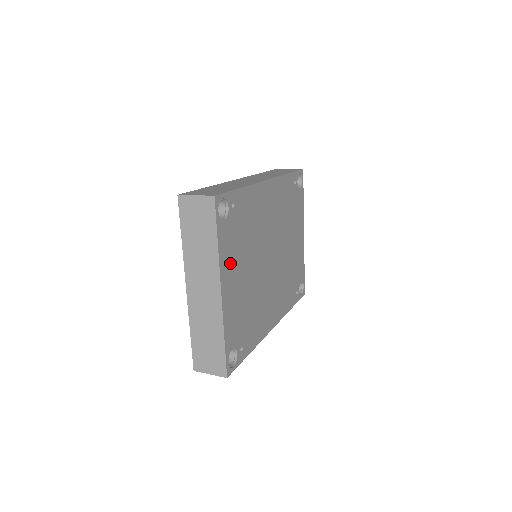
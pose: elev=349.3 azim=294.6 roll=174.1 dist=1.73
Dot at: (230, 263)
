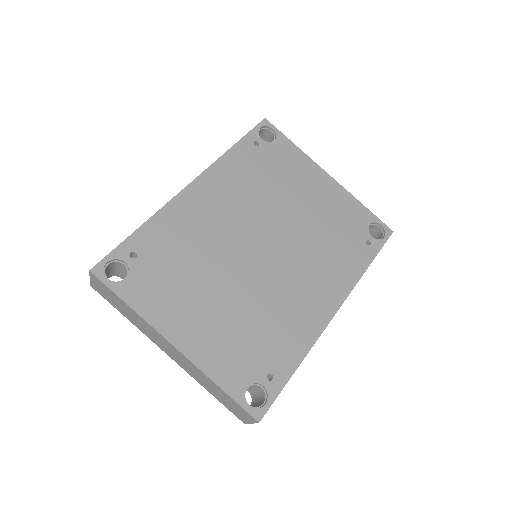
Dot at: (171, 309)
